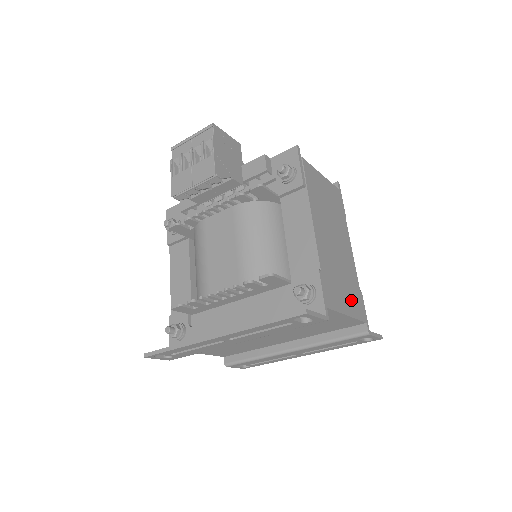
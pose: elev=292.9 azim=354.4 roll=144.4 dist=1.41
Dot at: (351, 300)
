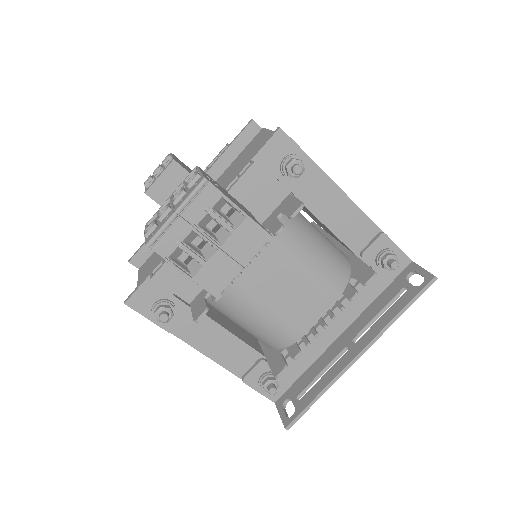
Dot at: occluded
